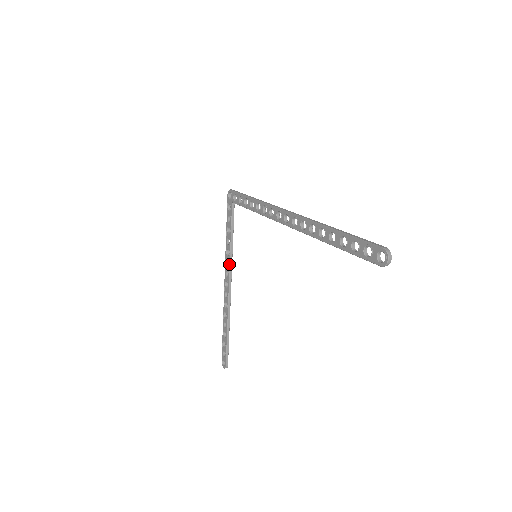
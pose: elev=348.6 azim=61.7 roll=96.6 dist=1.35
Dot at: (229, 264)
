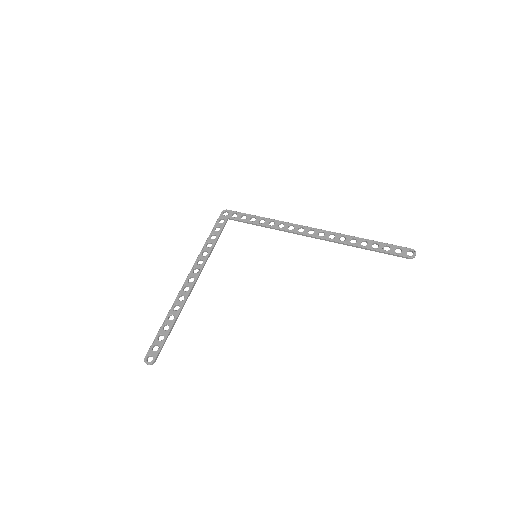
Dot at: (204, 262)
